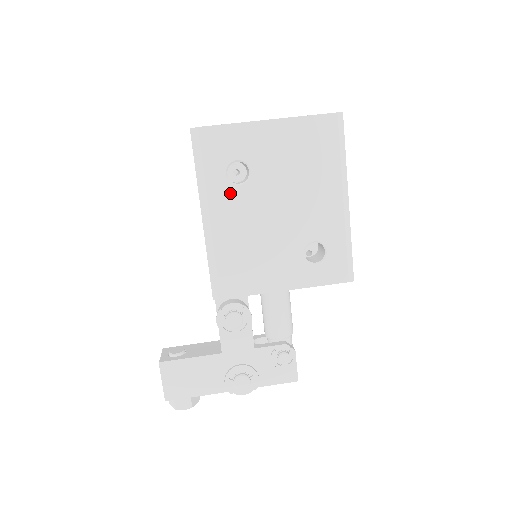
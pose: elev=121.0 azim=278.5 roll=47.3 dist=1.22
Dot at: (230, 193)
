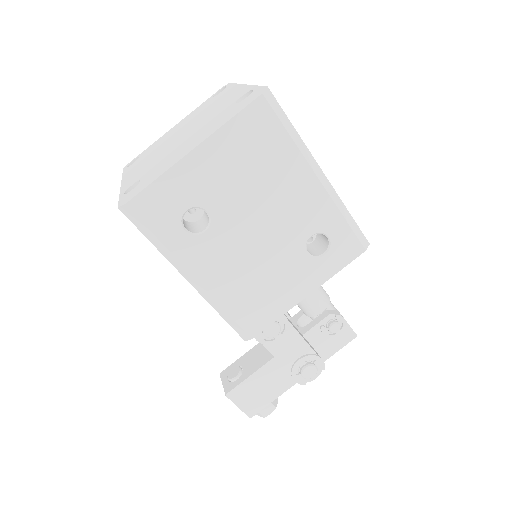
Dot at: (200, 245)
